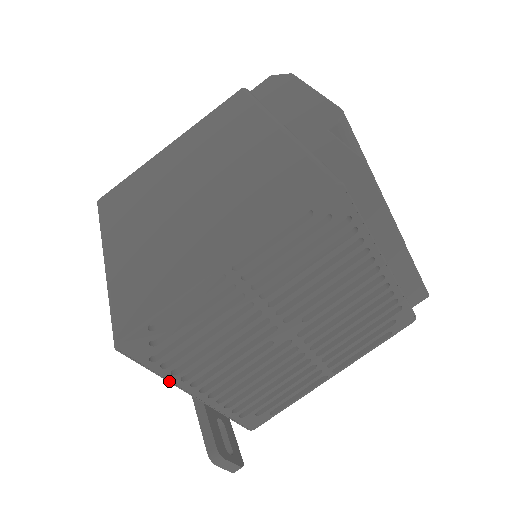
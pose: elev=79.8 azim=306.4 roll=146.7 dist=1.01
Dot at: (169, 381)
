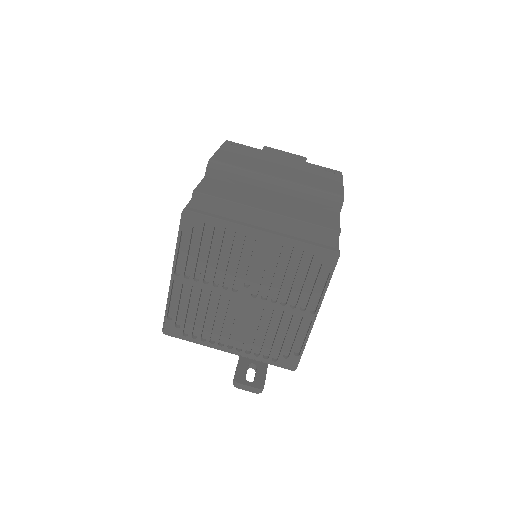
Dot at: (205, 345)
